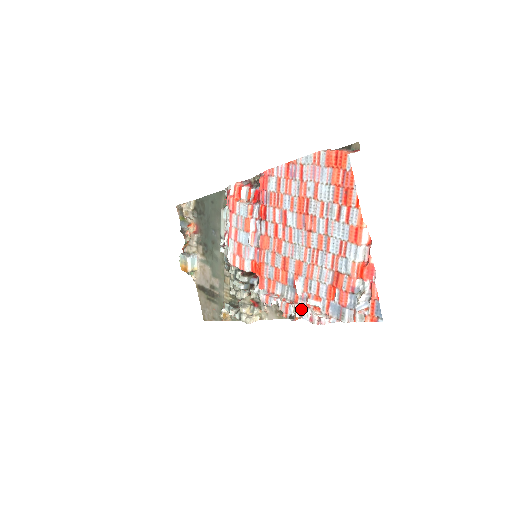
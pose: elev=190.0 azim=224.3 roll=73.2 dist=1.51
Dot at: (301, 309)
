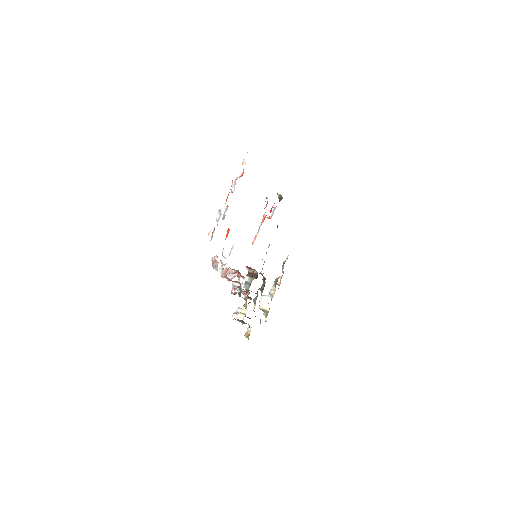
Dot at: occluded
